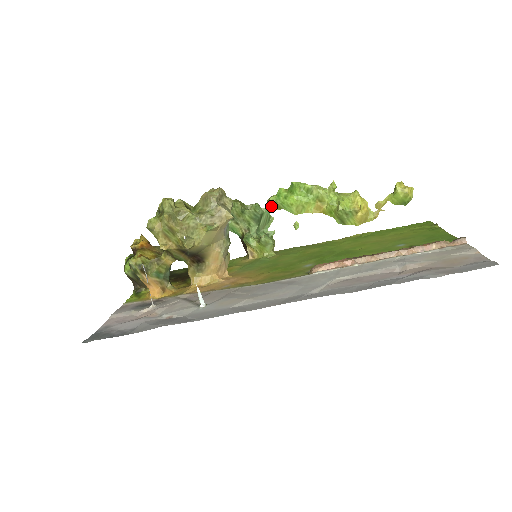
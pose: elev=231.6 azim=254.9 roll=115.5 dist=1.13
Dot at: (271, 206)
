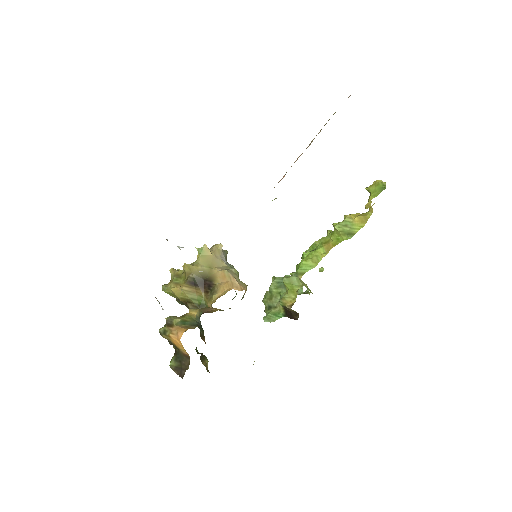
Dot at: occluded
